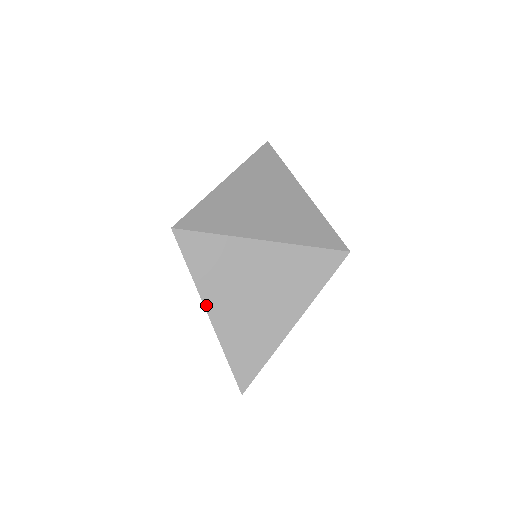
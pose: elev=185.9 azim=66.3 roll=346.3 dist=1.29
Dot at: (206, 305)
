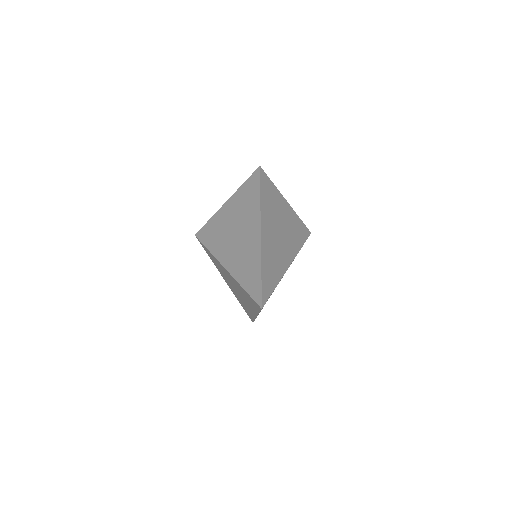
Dot at: occluded
